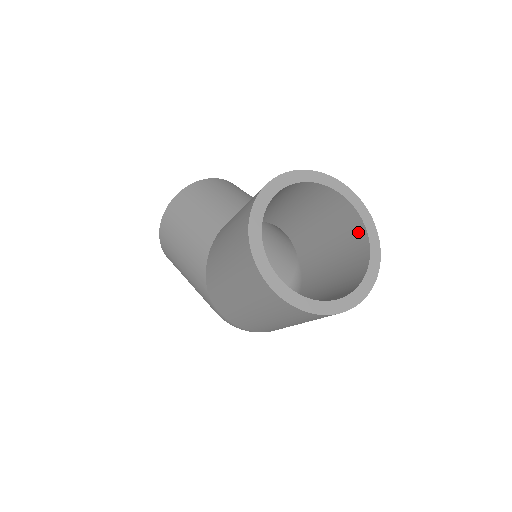
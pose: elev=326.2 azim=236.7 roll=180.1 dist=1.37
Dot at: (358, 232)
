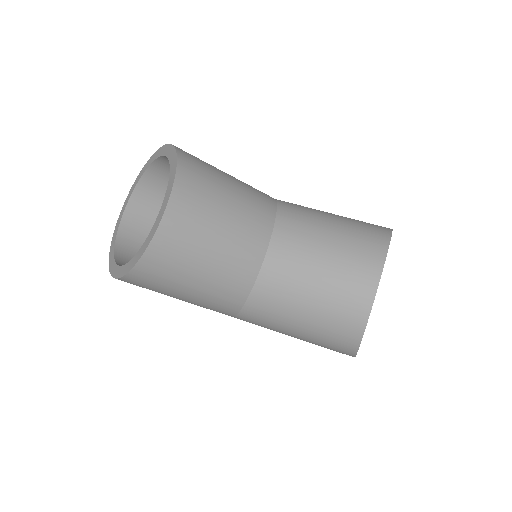
Dot at: occluded
